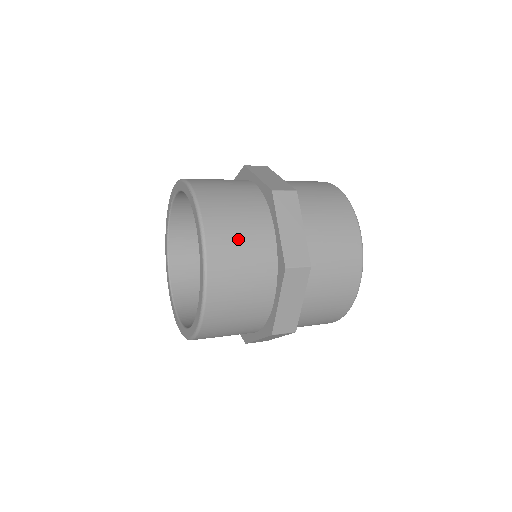
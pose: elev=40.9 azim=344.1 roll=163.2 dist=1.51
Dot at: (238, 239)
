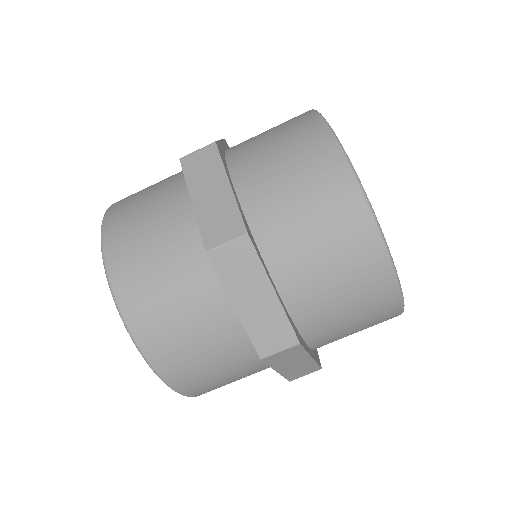
Dot at: (147, 241)
